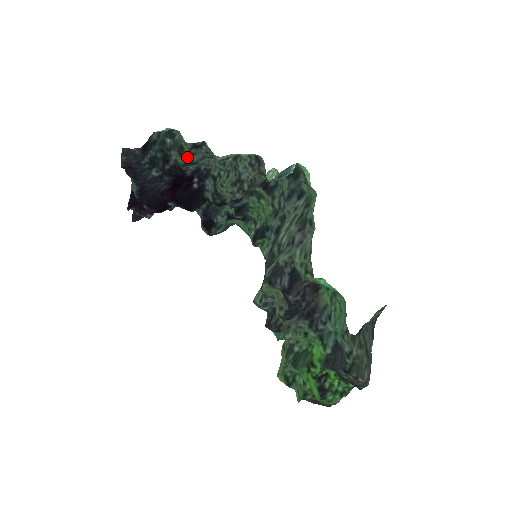
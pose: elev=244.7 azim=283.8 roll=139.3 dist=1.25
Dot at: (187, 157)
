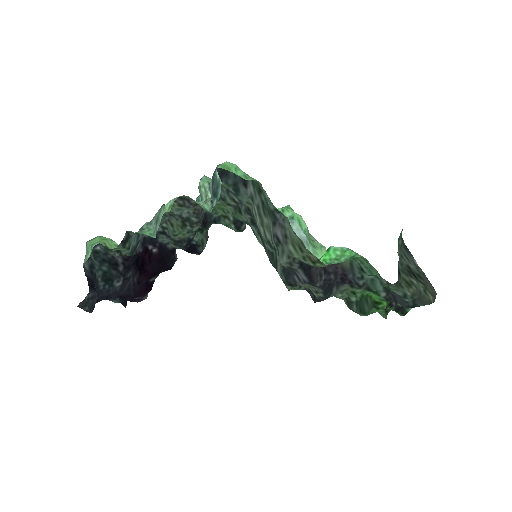
Dot at: (127, 251)
